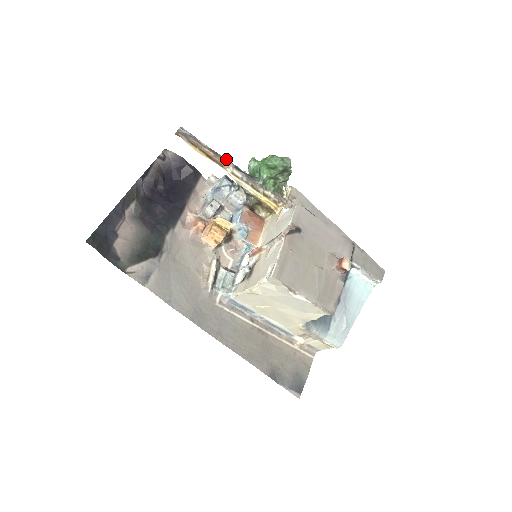
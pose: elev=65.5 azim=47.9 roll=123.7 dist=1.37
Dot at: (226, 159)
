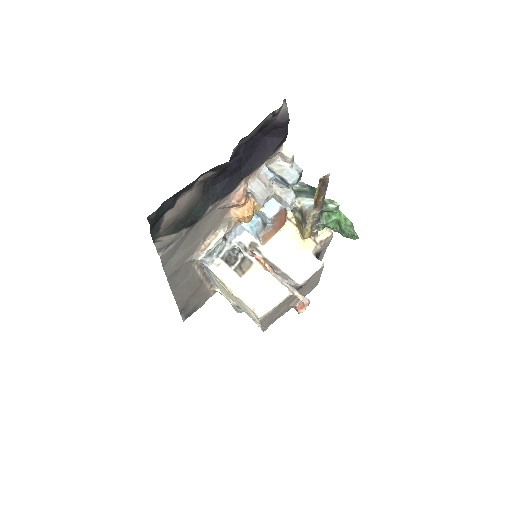
Dot at: occluded
